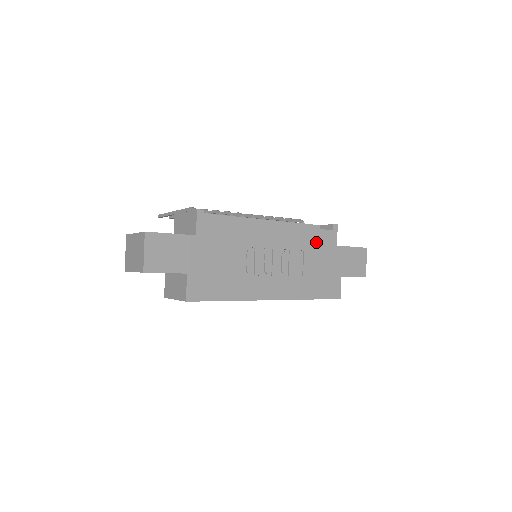
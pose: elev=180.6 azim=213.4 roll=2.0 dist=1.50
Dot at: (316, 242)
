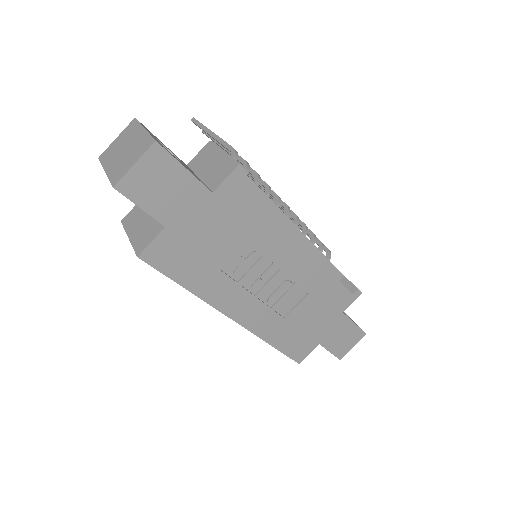
Dot at: (327, 294)
